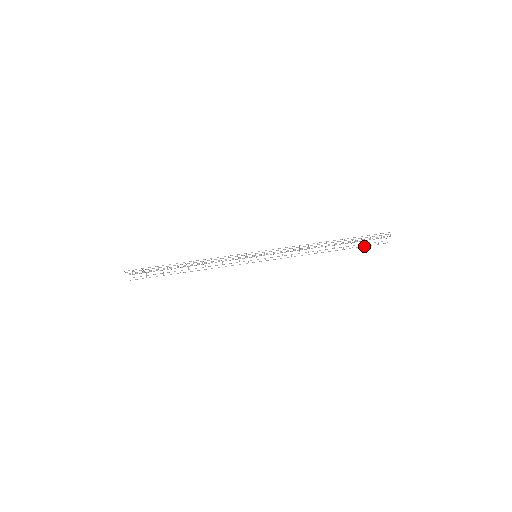
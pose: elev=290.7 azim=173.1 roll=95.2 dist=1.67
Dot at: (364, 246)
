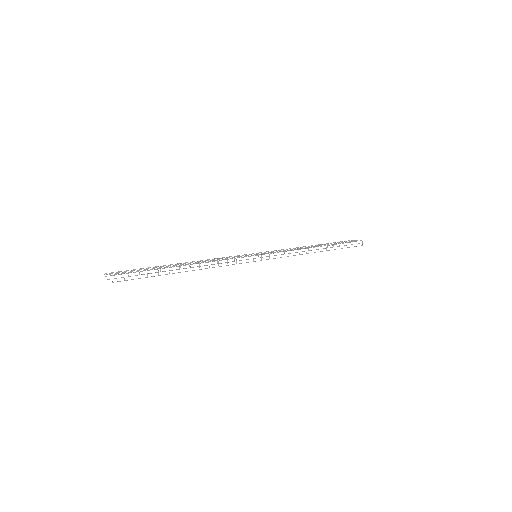
Dot at: occluded
